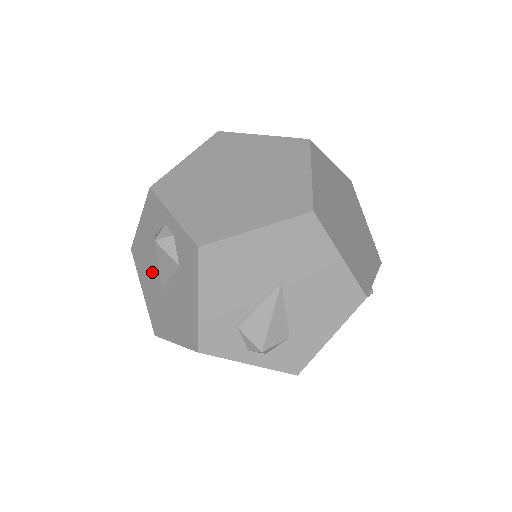
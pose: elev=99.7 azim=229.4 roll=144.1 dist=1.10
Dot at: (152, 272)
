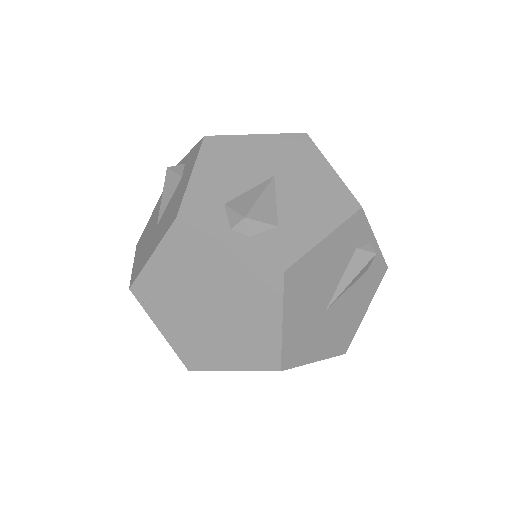
Dot at: (152, 227)
